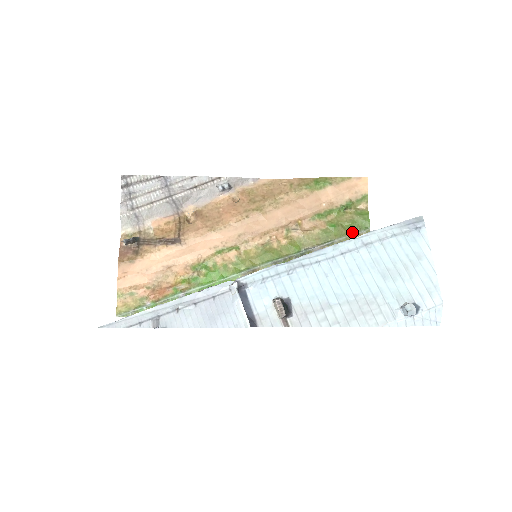
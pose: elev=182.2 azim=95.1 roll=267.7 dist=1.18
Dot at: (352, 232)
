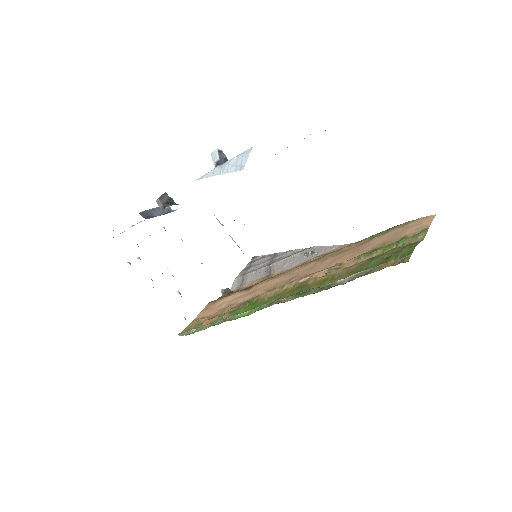
Dot at: (389, 260)
